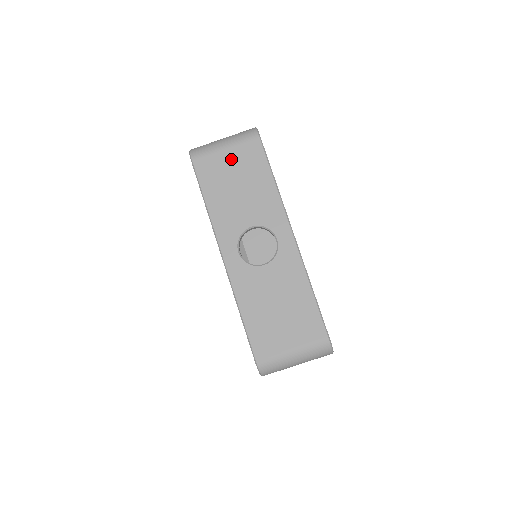
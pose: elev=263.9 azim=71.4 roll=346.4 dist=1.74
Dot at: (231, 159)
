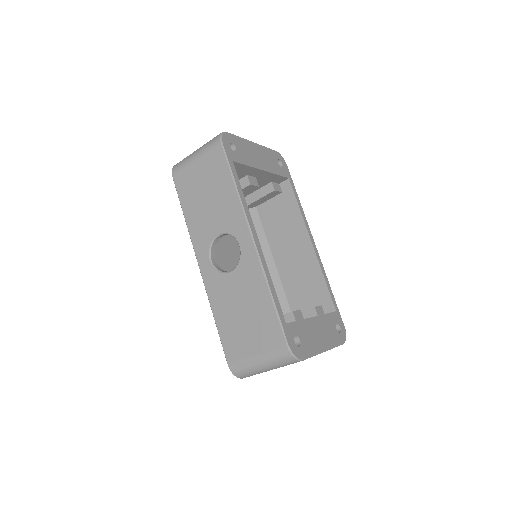
Dot at: (200, 170)
